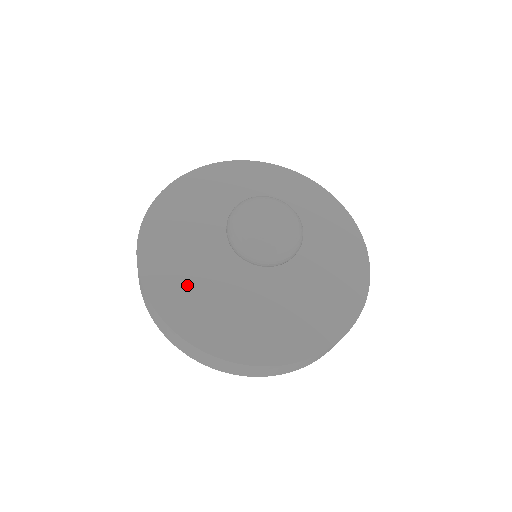
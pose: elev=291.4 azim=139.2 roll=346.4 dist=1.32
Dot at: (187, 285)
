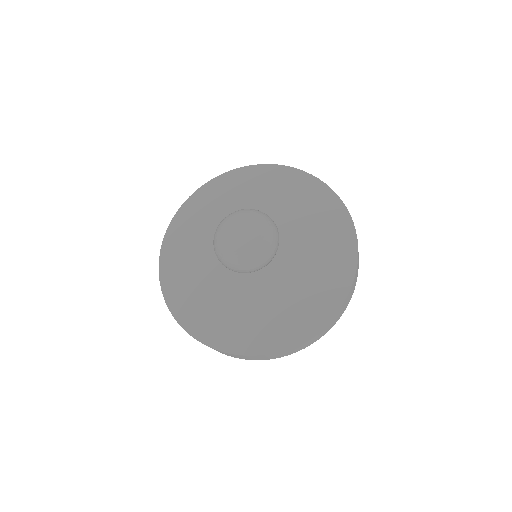
Dot at: (190, 280)
